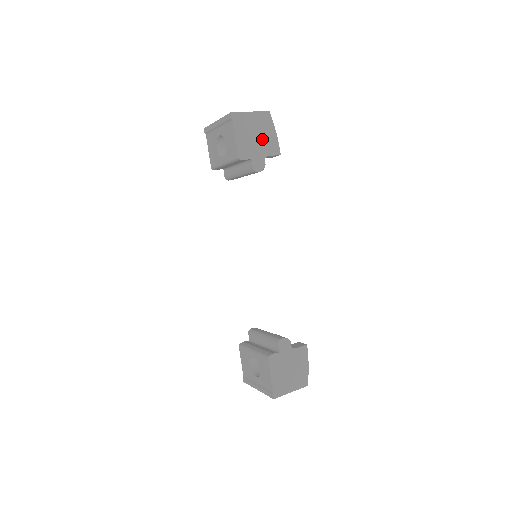
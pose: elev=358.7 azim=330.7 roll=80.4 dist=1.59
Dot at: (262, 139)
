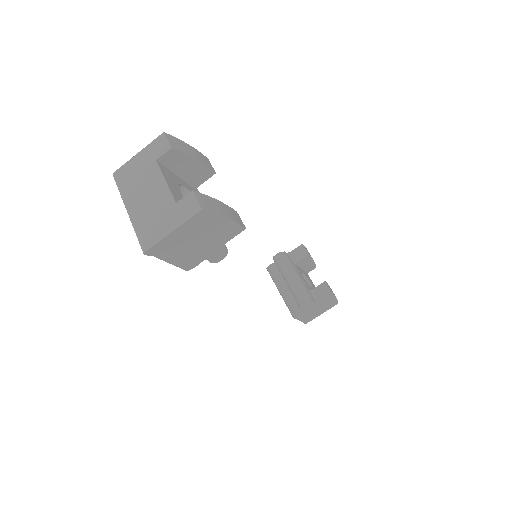
Dot at: (209, 237)
